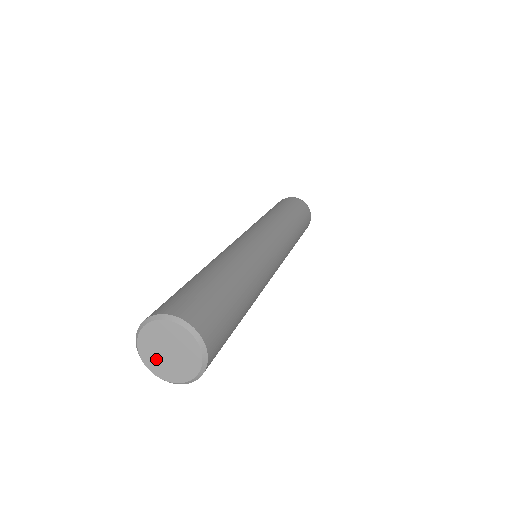
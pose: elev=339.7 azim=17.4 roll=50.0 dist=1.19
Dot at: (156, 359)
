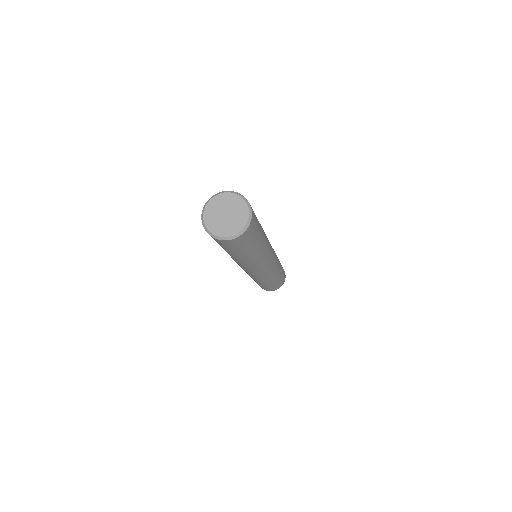
Dot at: (214, 214)
